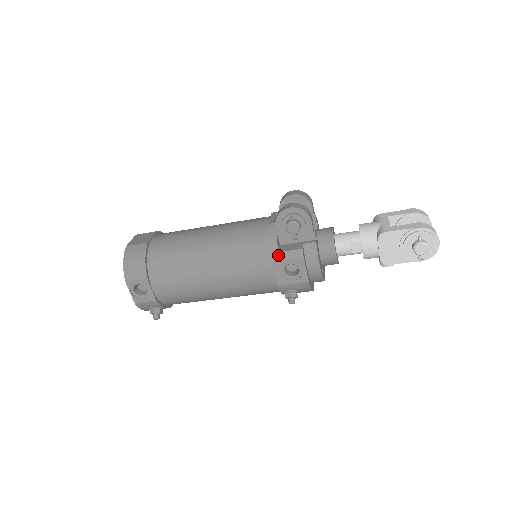
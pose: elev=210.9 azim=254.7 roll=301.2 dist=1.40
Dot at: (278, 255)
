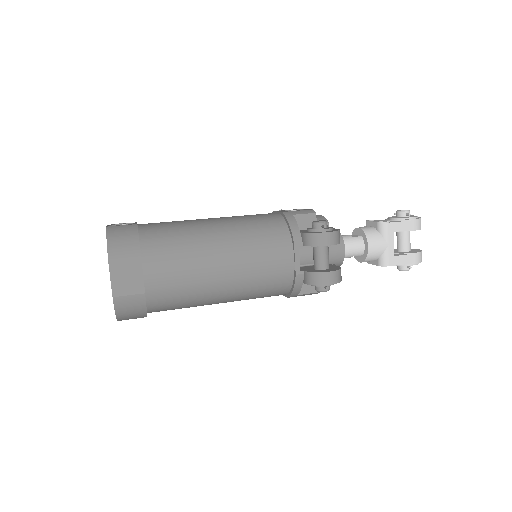
Dot at: (296, 296)
